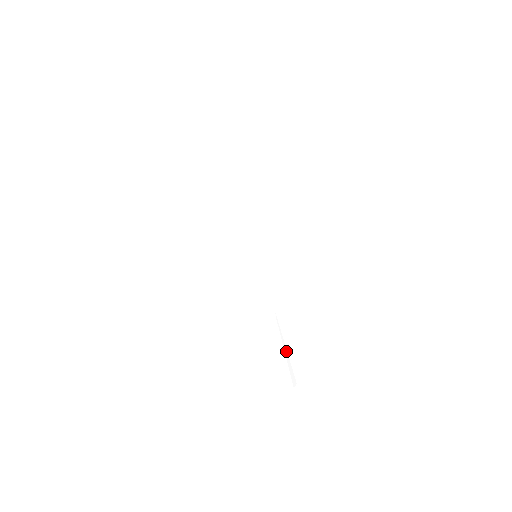
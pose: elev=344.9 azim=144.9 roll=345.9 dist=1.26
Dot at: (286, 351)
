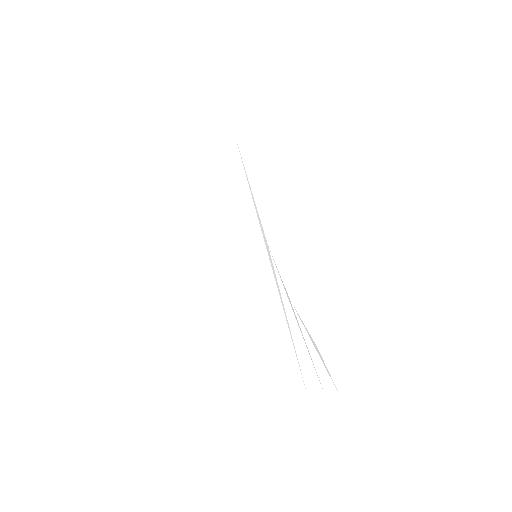
Dot at: (319, 357)
